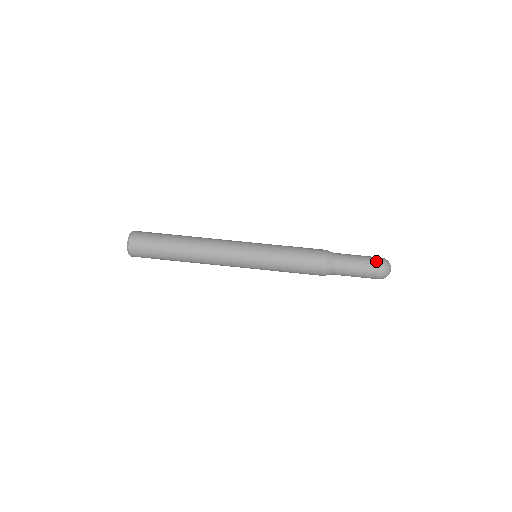
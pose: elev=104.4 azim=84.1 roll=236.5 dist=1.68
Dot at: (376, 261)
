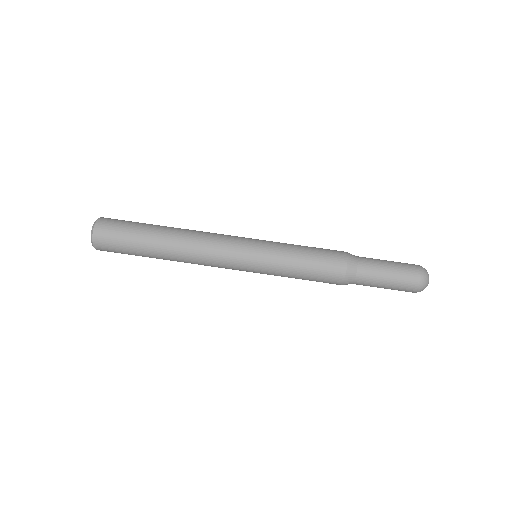
Dot at: (410, 265)
